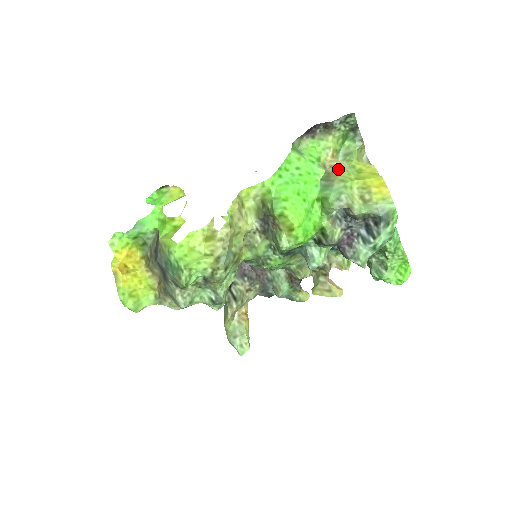
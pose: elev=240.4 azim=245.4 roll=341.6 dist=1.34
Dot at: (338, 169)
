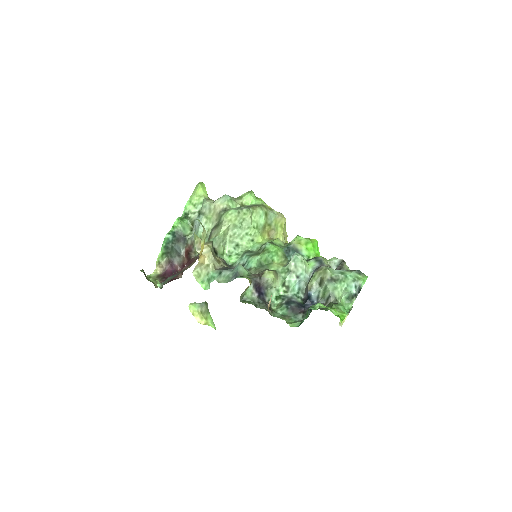
Dot at: occluded
